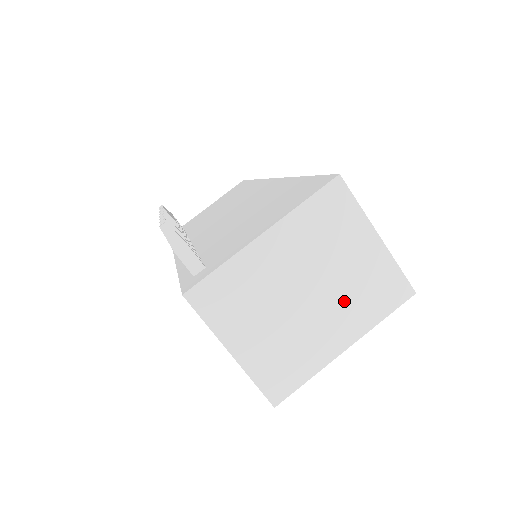
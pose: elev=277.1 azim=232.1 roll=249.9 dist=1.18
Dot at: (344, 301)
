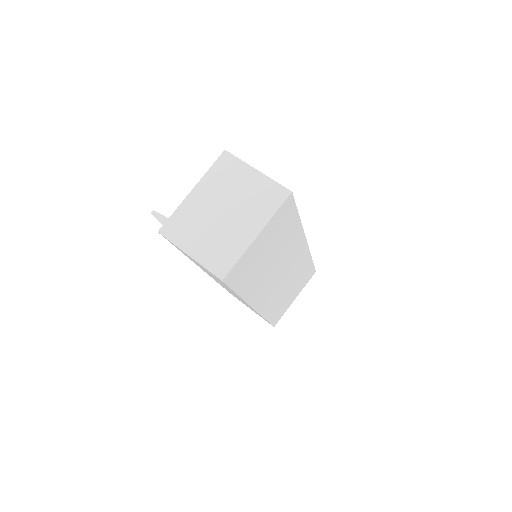
Dot at: (247, 209)
